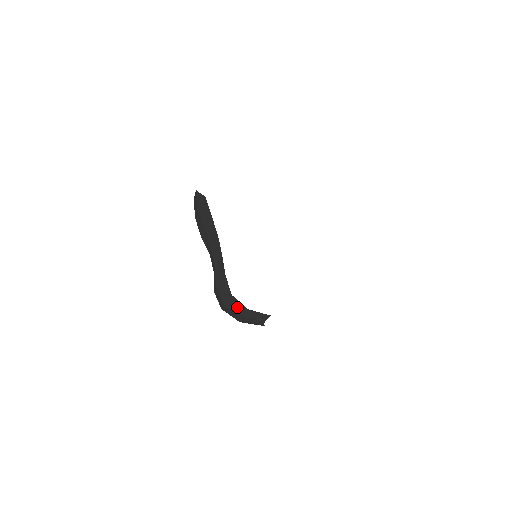
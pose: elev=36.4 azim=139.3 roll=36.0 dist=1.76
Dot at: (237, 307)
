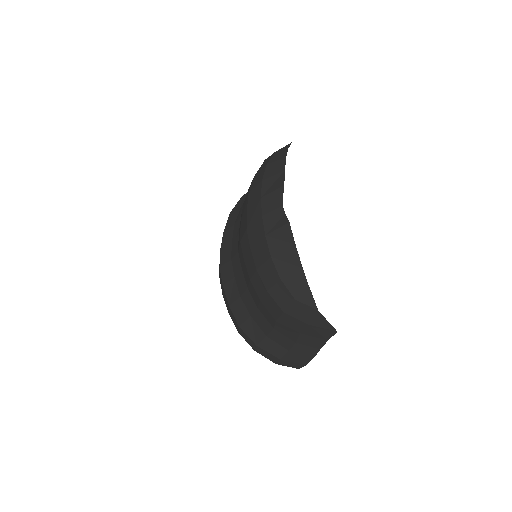
Dot at: occluded
